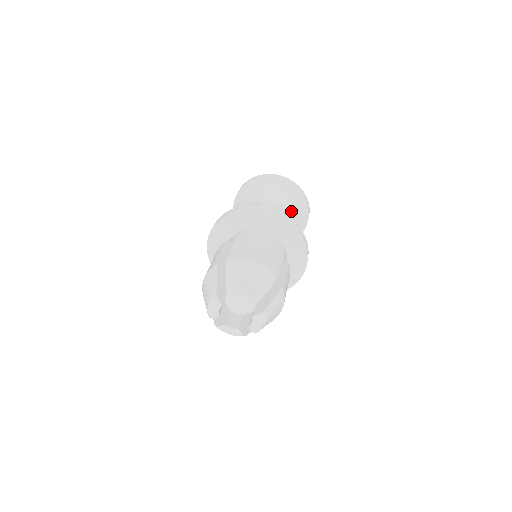
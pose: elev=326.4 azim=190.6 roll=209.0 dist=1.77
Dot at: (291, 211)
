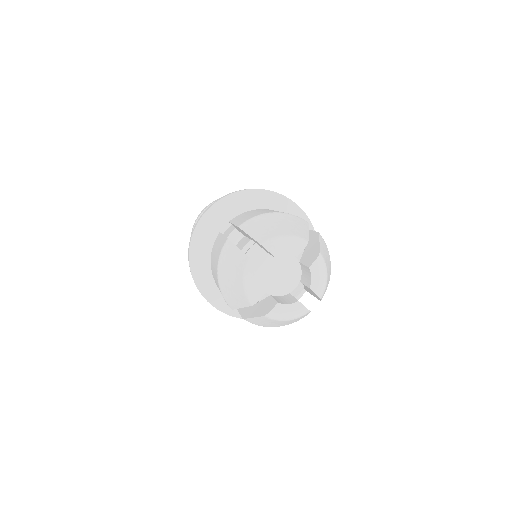
Dot at: occluded
